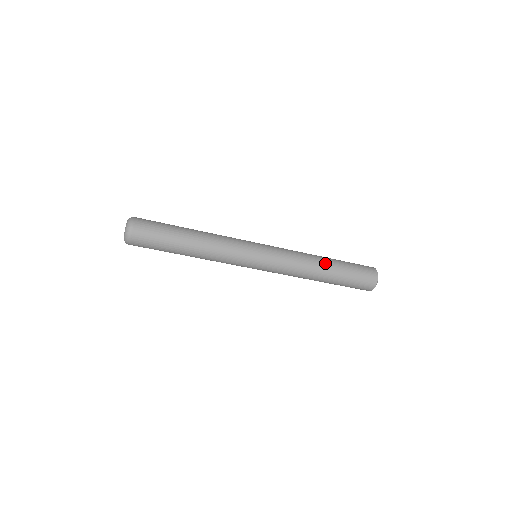
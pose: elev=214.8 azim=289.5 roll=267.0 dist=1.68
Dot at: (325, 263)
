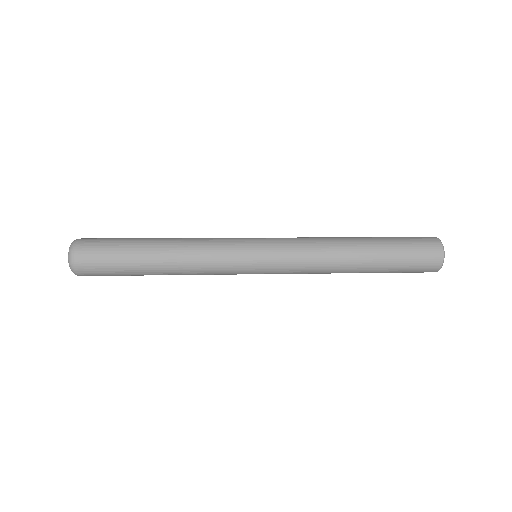
Dot at: (357, 250)
